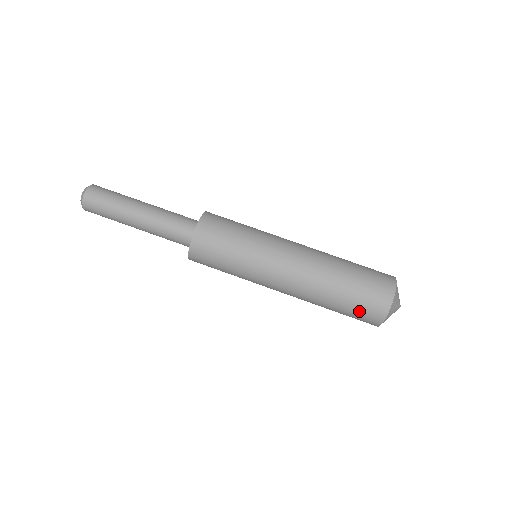
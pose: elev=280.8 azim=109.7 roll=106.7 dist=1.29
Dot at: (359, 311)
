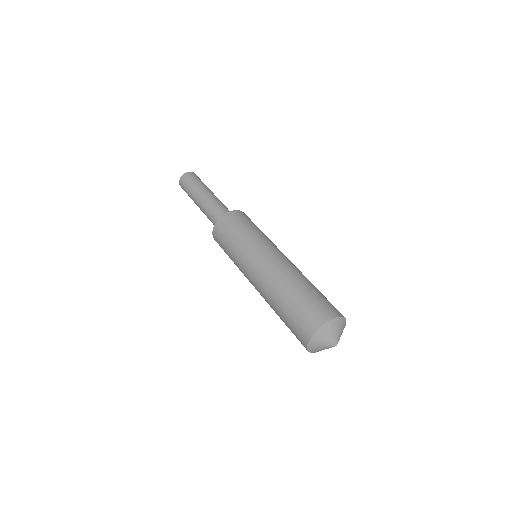
Dot at: (311, 306)
